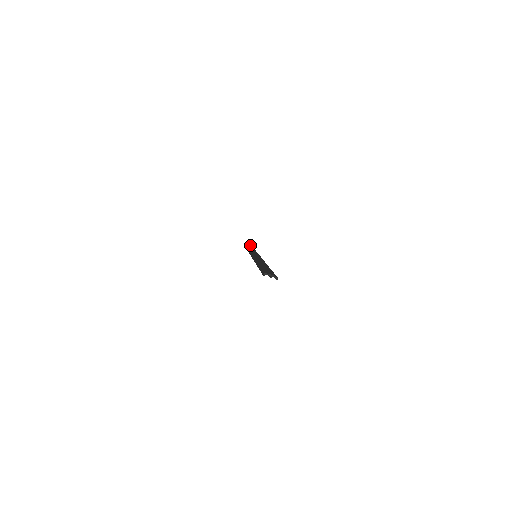
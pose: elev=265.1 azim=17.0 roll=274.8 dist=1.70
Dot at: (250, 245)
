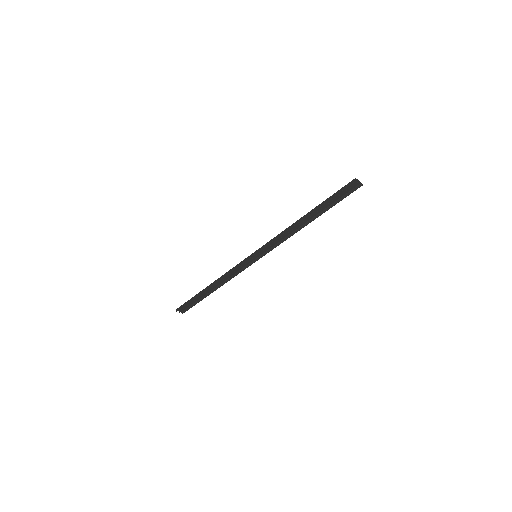
Dot at: (185, 308)
